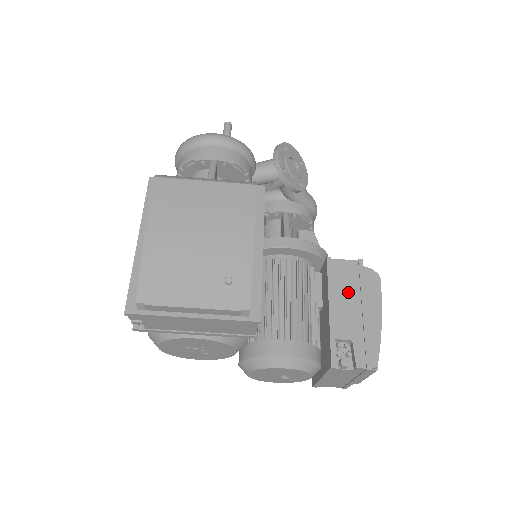
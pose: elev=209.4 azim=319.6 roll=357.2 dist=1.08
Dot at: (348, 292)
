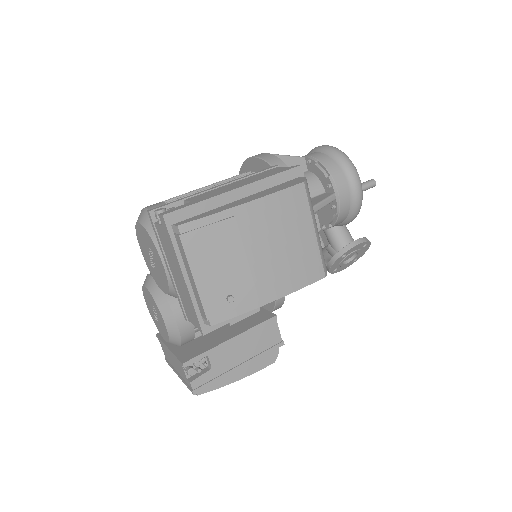
Dot at: (252, 346)
